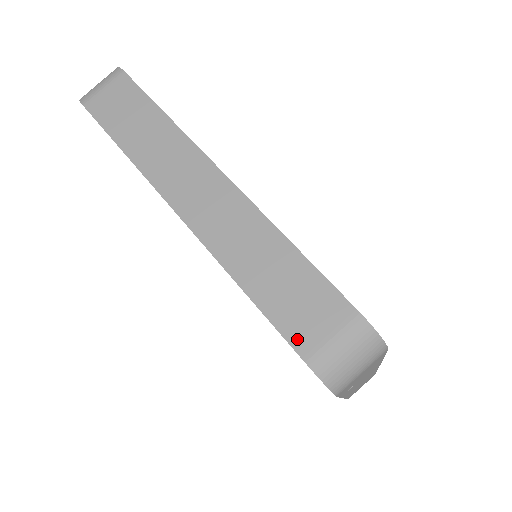
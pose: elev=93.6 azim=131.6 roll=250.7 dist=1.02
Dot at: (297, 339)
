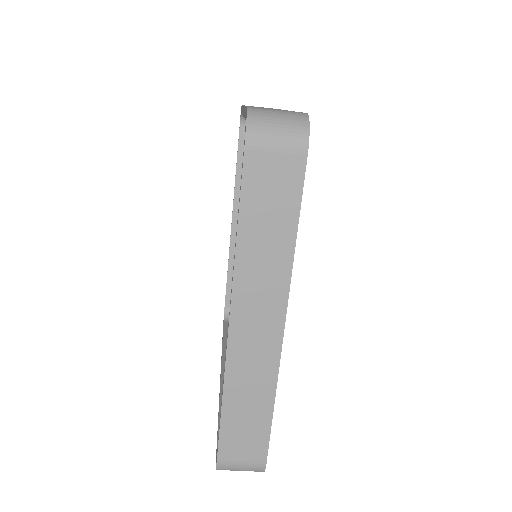
Dot at: (224, 450)
